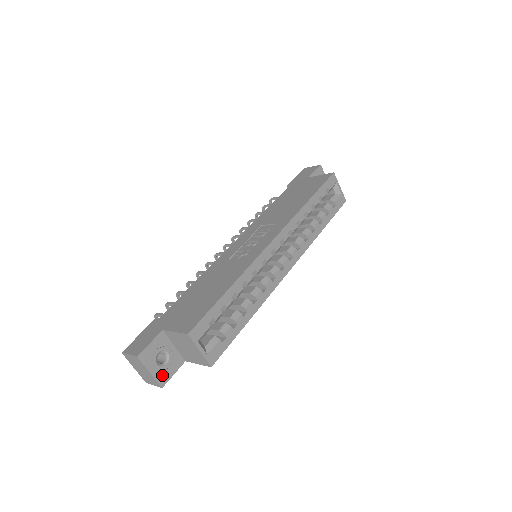
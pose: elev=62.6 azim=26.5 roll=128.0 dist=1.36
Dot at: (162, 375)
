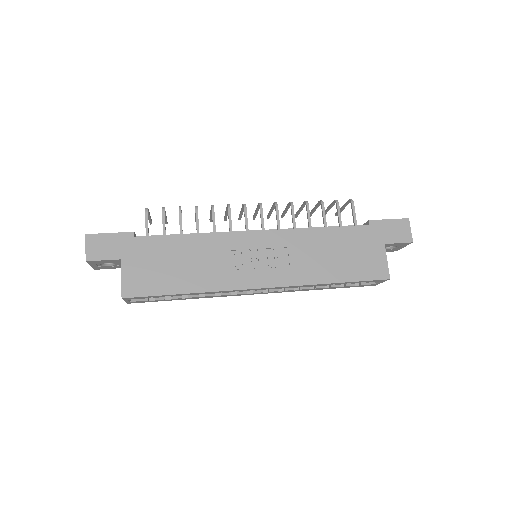
Dot at: (100, 267)
